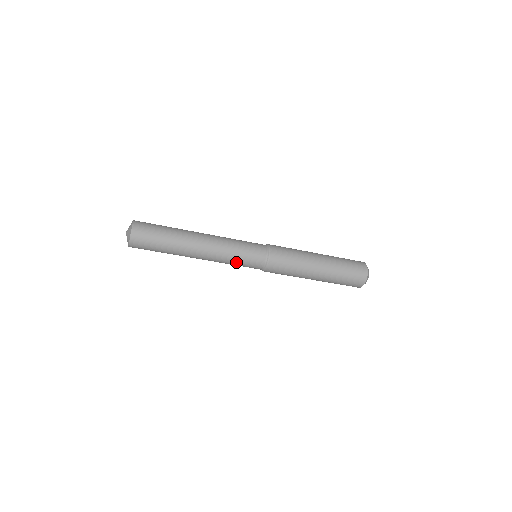
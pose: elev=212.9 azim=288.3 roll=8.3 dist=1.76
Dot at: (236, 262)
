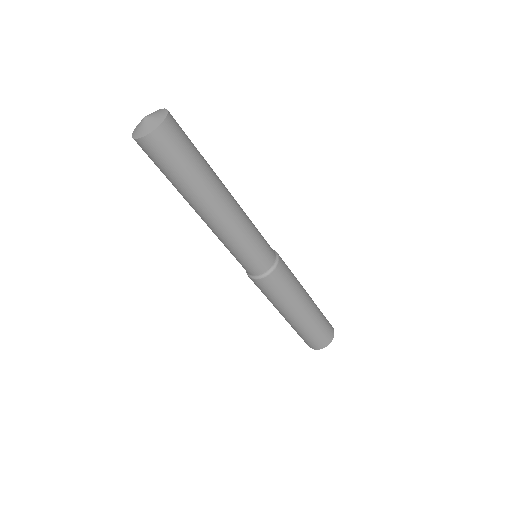
Dot at: (237, 251)
